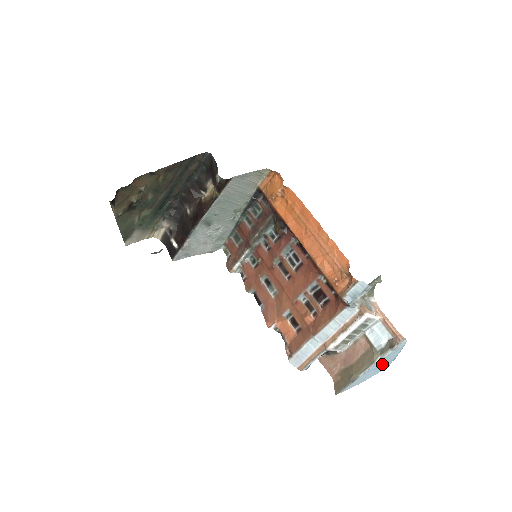
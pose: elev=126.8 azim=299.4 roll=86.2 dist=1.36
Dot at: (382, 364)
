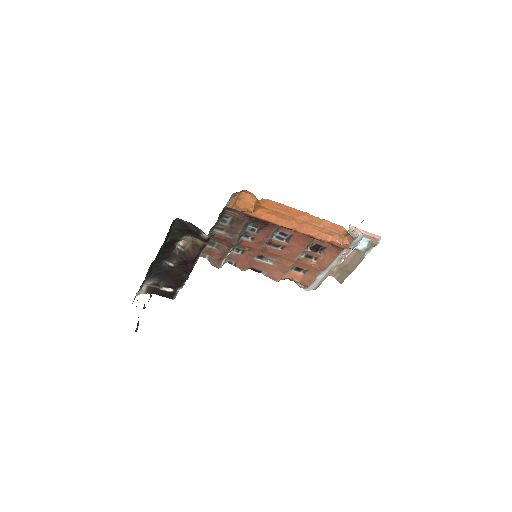
Dot at: occluded
